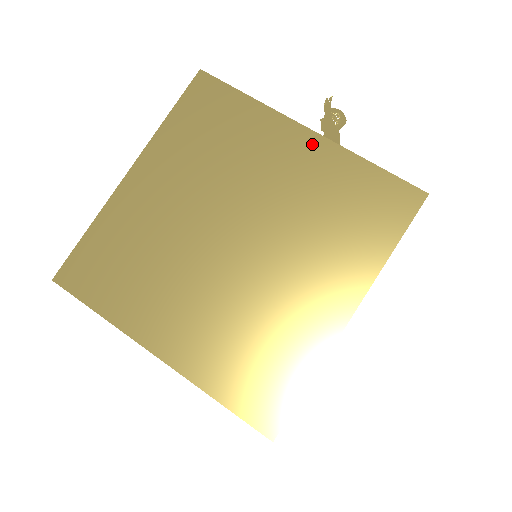
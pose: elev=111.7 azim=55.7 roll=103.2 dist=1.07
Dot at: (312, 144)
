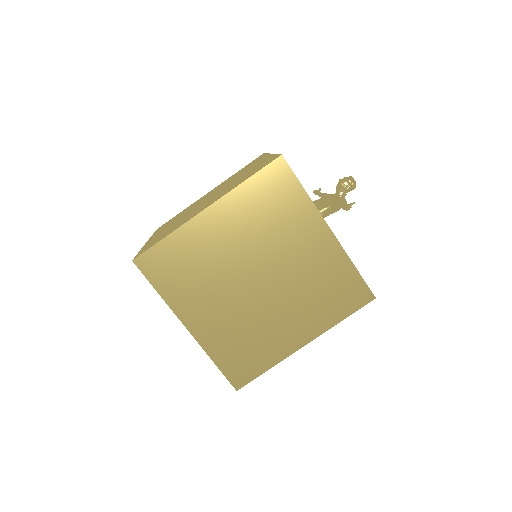
Dot at: (329, 242)
